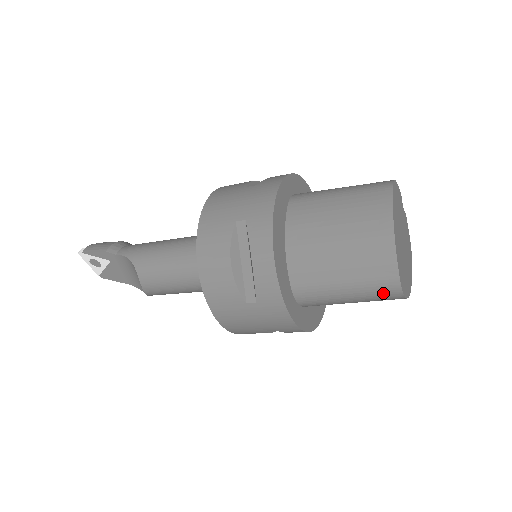
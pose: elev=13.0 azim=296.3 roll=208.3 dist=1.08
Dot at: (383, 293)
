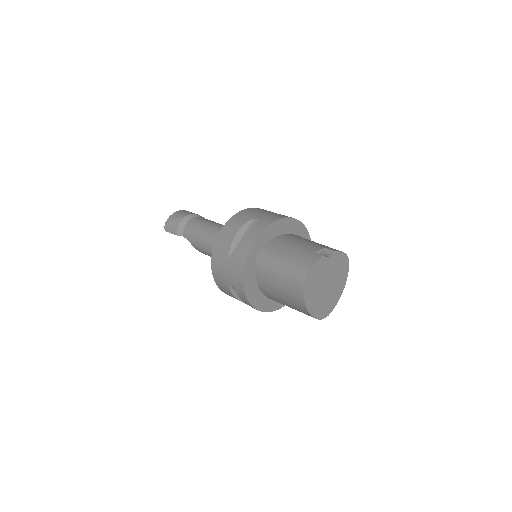
Dot at: occluded
